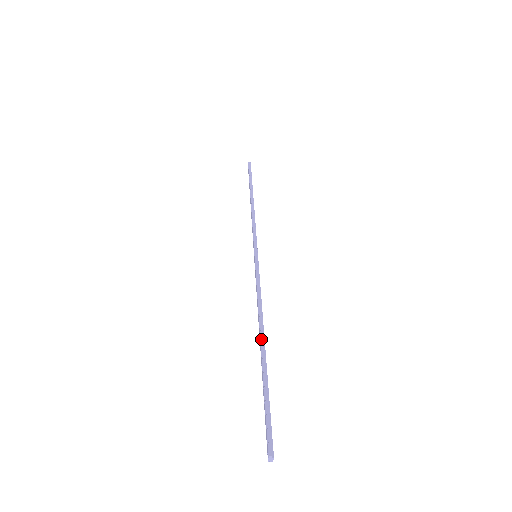
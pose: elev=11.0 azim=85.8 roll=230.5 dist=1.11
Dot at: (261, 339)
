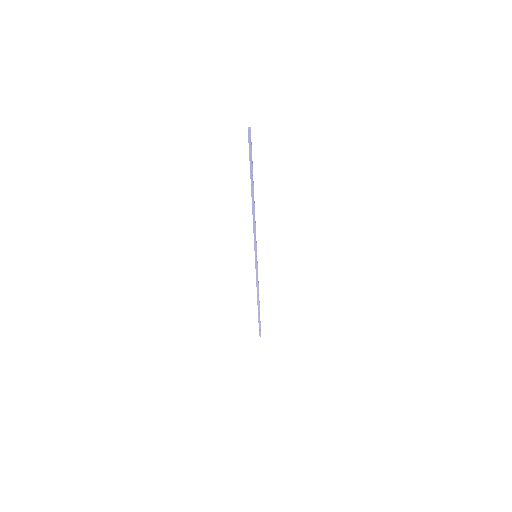
Dot at: (252, 194)
